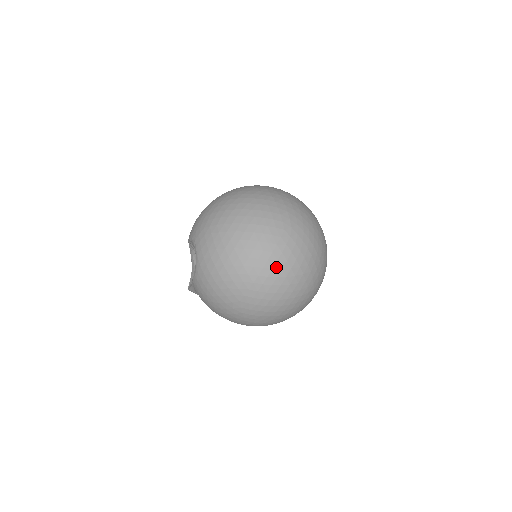
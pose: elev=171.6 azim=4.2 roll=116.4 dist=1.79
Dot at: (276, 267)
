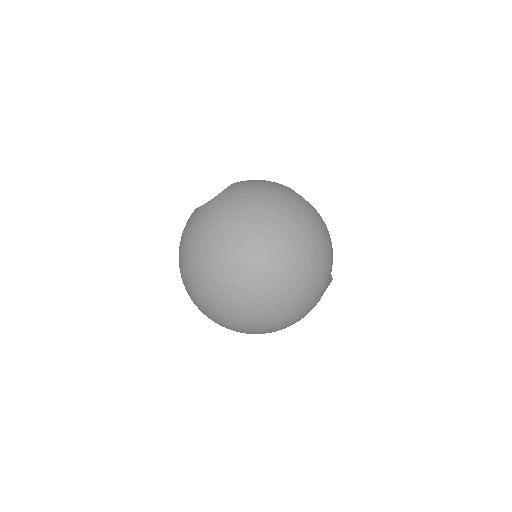
Dot at: (209, 291)
